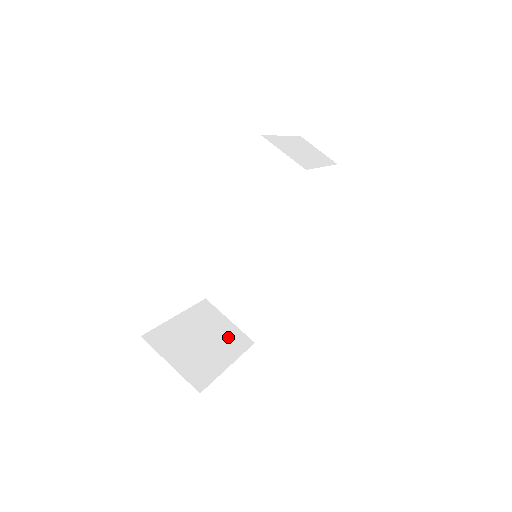
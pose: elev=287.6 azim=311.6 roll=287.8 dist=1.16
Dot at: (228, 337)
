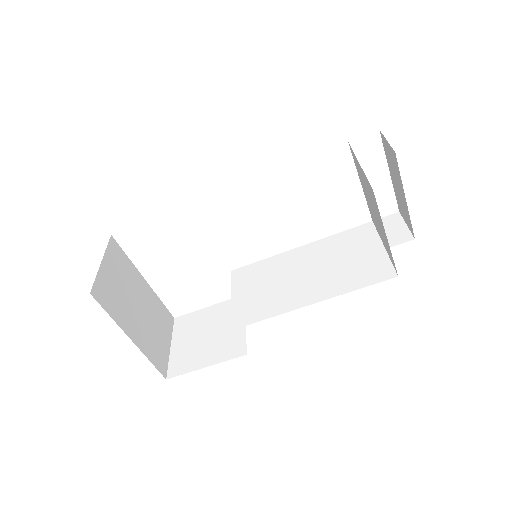
Dot at: (155, 341)
